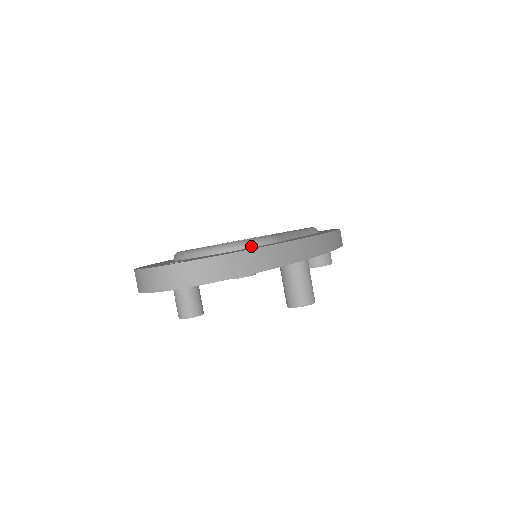
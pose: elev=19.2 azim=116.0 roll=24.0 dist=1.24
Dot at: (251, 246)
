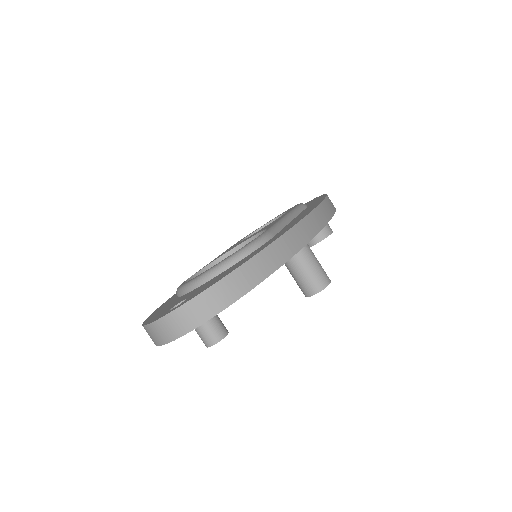
Dot at: (246, 255)
